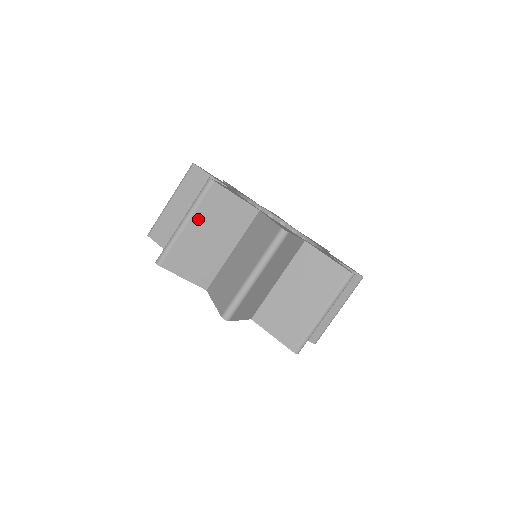
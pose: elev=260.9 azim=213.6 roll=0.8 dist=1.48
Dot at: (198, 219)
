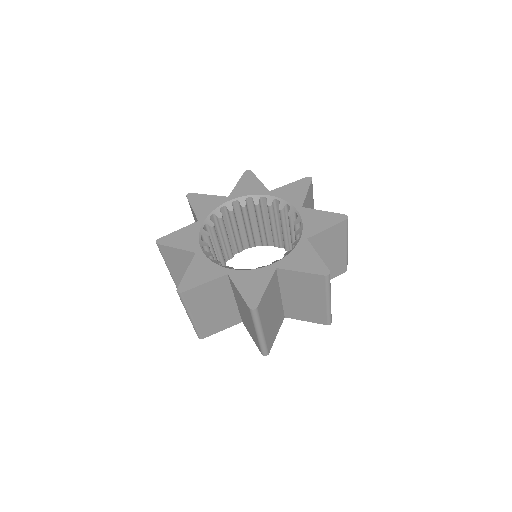
Dot at: (264, 323)
